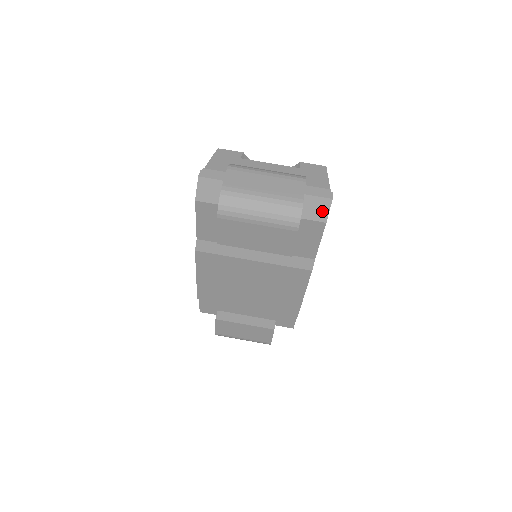
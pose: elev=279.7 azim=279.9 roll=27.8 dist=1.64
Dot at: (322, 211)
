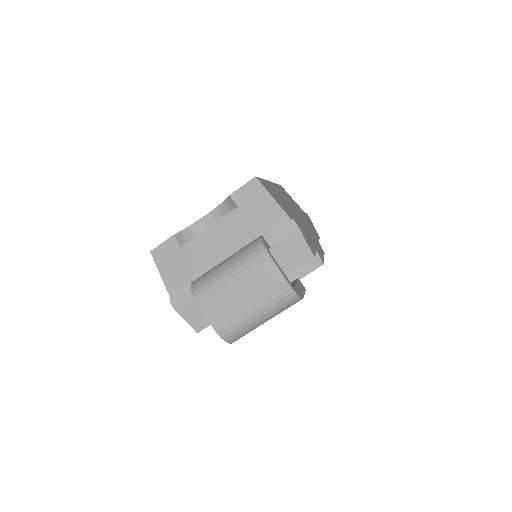
Dot at: (301, 250)
